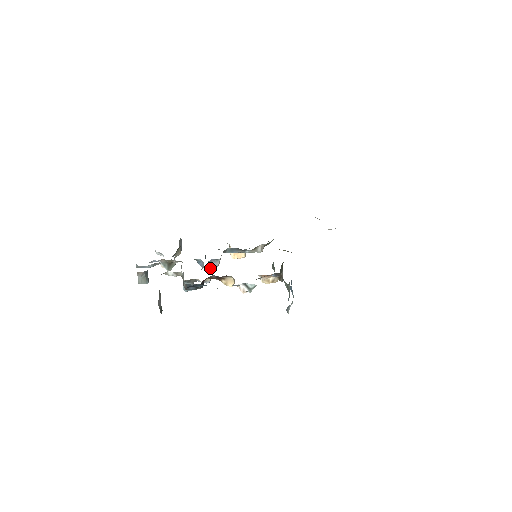
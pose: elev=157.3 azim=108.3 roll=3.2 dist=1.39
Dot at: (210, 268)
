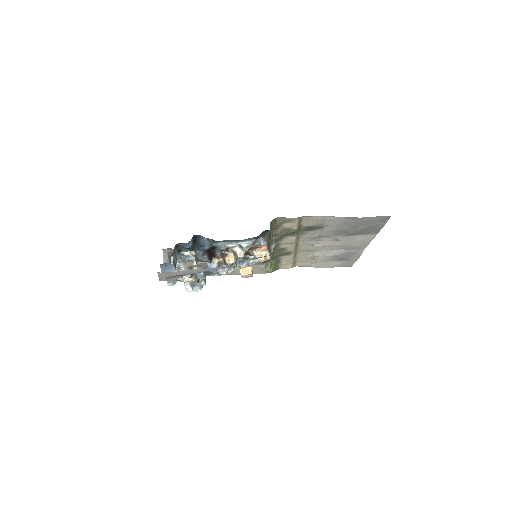
Dot at: (221, 270)
